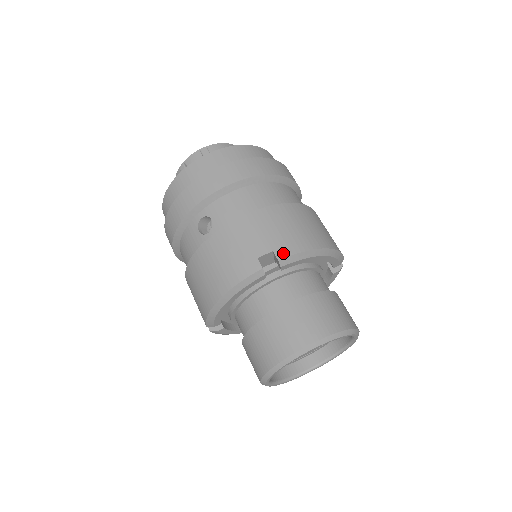
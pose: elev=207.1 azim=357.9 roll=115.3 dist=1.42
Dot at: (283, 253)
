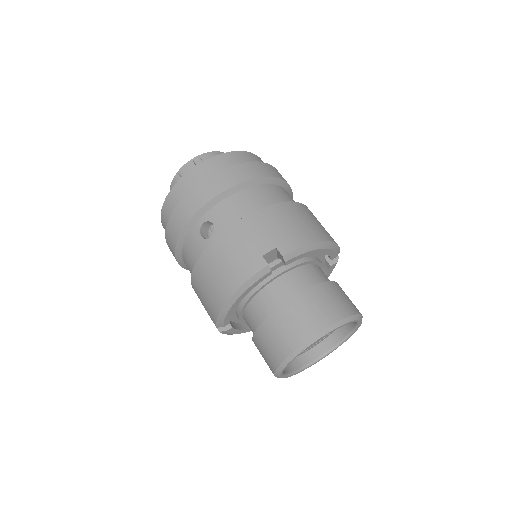
Dot at: (286, 249)
